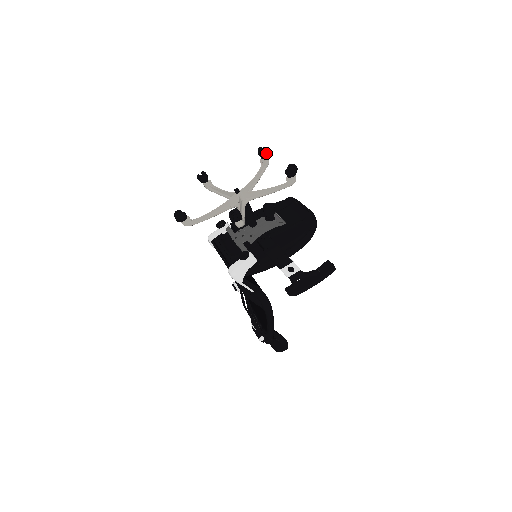
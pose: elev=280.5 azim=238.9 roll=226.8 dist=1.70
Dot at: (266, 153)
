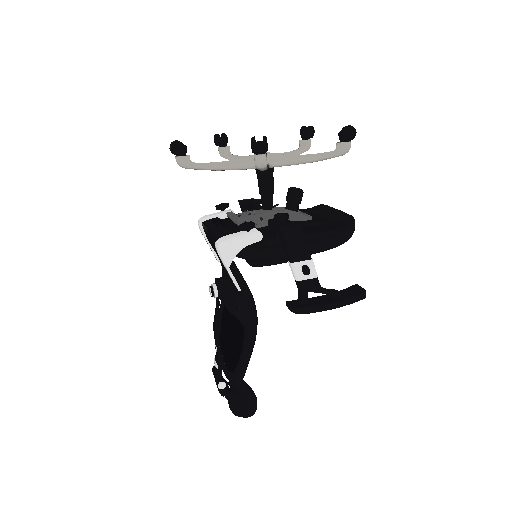
Dot at: (311, 133)
